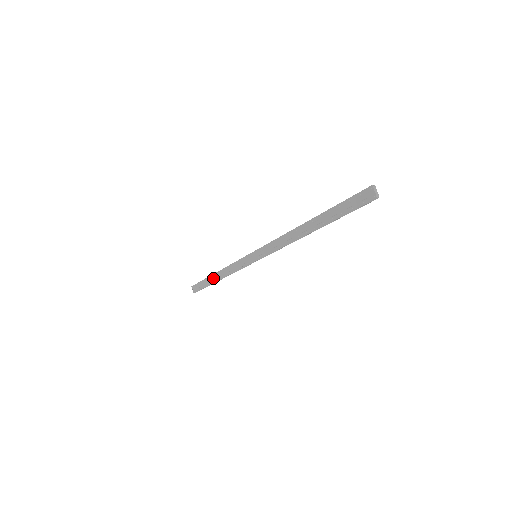
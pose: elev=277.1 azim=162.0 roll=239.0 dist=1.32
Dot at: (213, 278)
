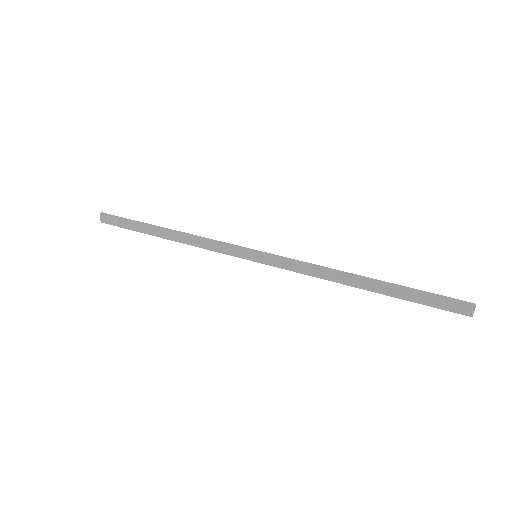
Dot at: (156, 231)
